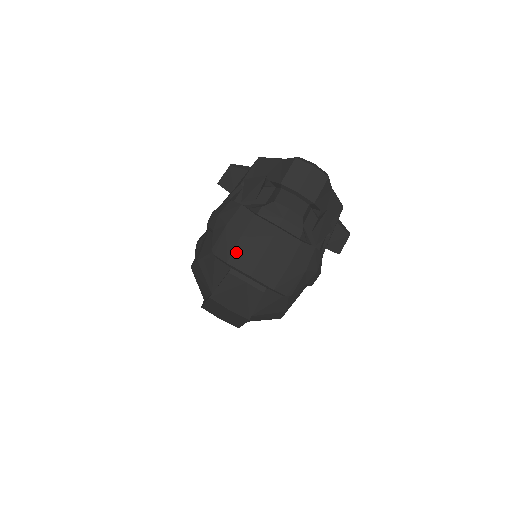
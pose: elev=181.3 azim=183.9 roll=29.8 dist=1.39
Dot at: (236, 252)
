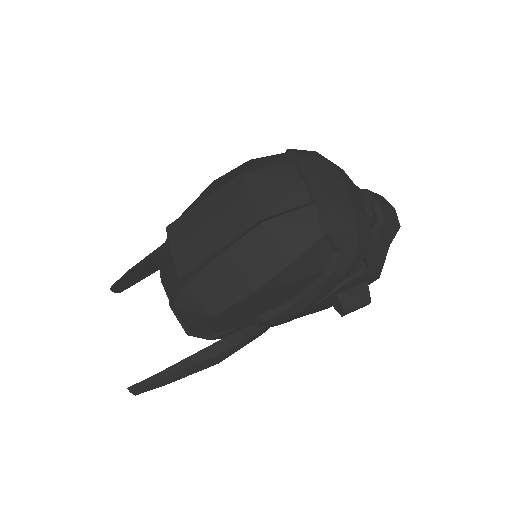
Dot at: (316, 159)
